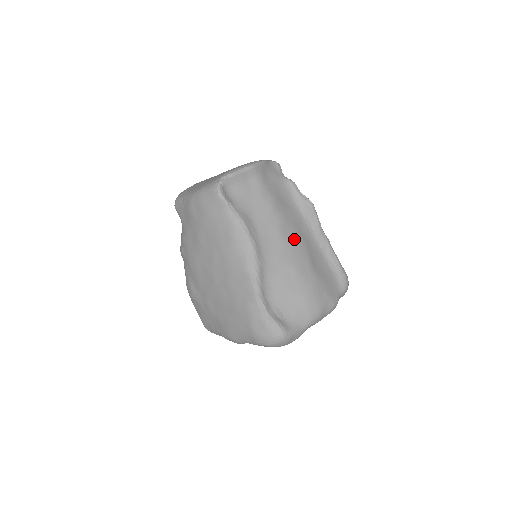
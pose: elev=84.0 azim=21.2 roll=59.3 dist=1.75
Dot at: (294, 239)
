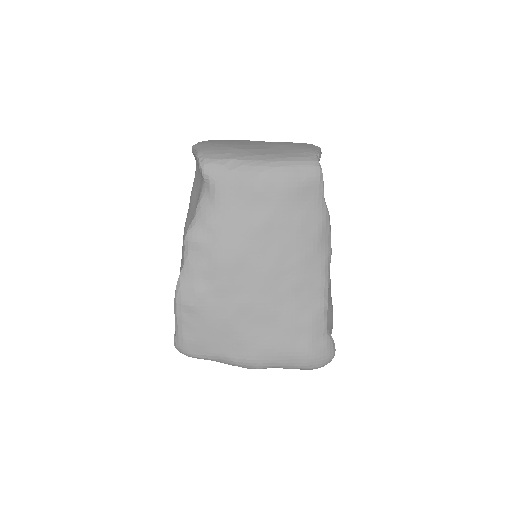
Dot at: occluded
